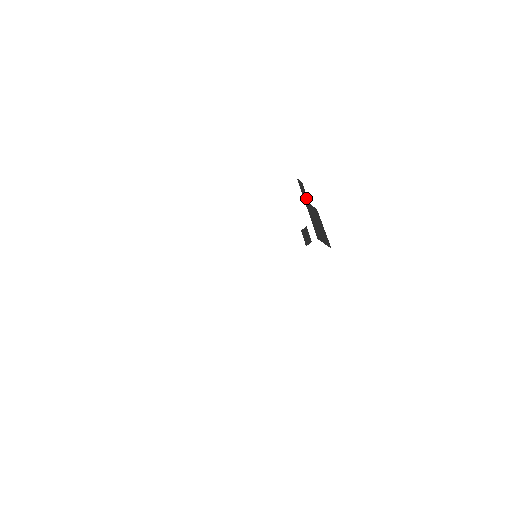
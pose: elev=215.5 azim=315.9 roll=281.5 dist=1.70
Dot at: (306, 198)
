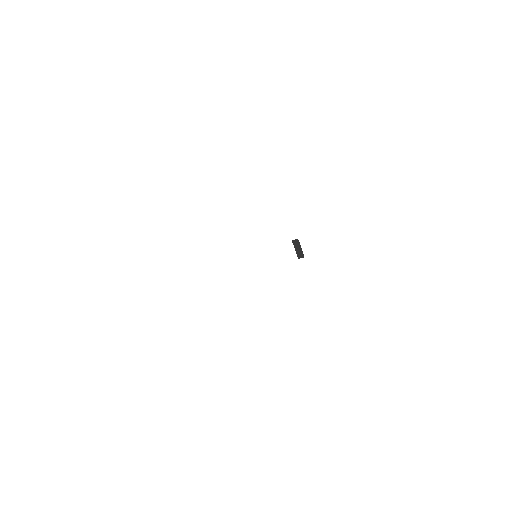
Dot at: occluded
